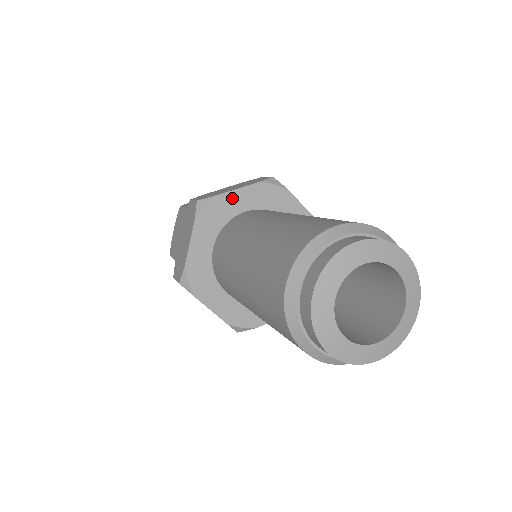
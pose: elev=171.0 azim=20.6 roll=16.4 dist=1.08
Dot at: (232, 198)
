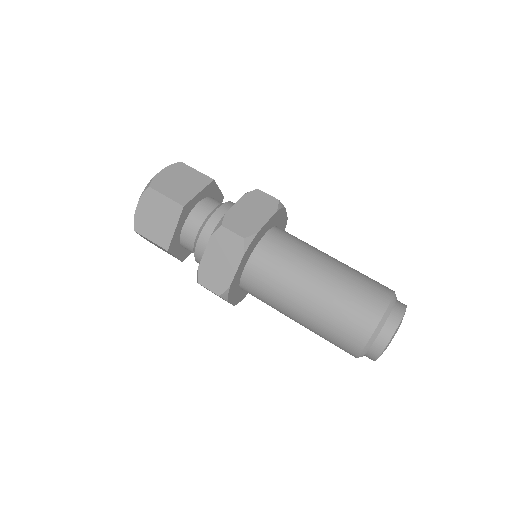
Dot at: (263, 229)
